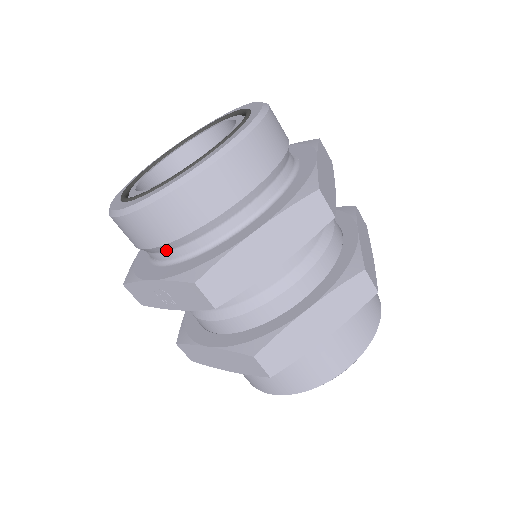
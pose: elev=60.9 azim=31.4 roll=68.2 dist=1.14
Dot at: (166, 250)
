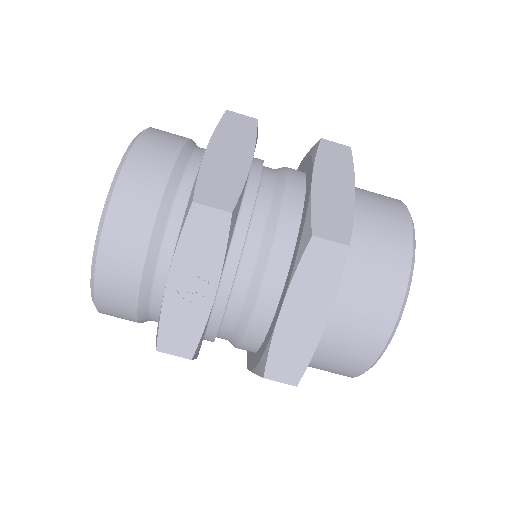
Dot at: (159, 248)
